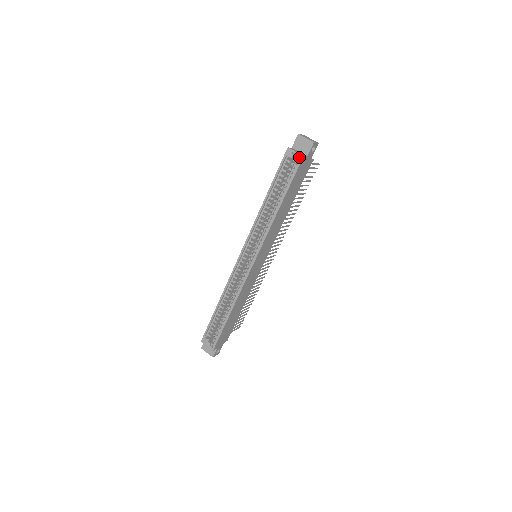
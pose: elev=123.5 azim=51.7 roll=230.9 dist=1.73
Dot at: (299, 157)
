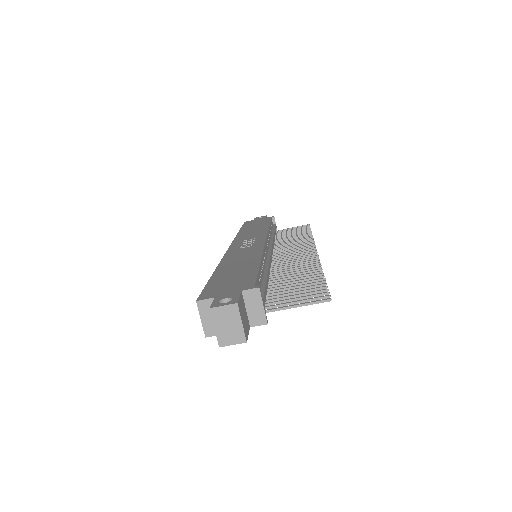
Dot at: (210, 324)
